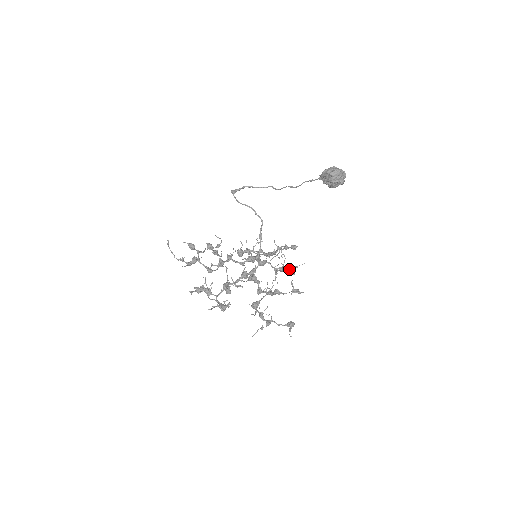
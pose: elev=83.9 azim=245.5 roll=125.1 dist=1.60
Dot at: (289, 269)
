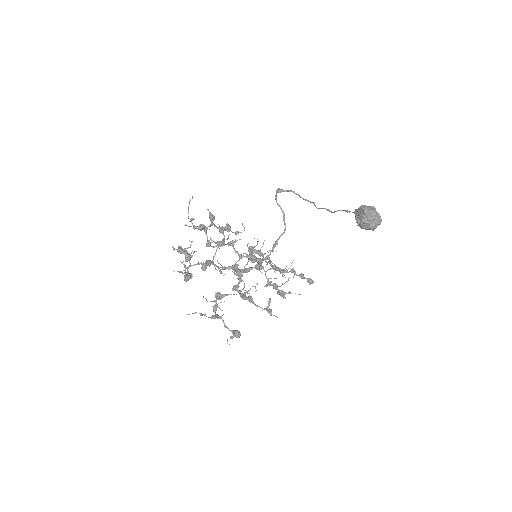
Dot at: (282, 290)
